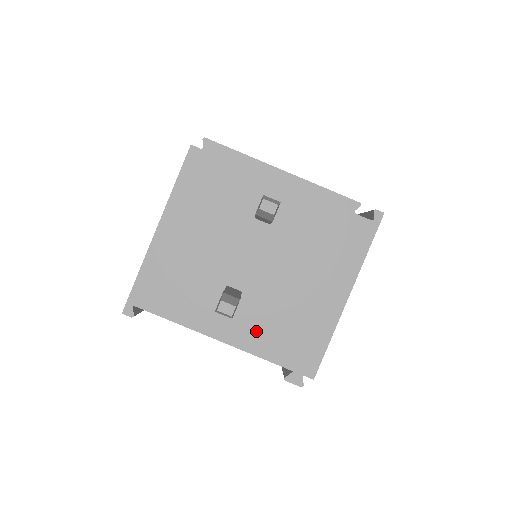
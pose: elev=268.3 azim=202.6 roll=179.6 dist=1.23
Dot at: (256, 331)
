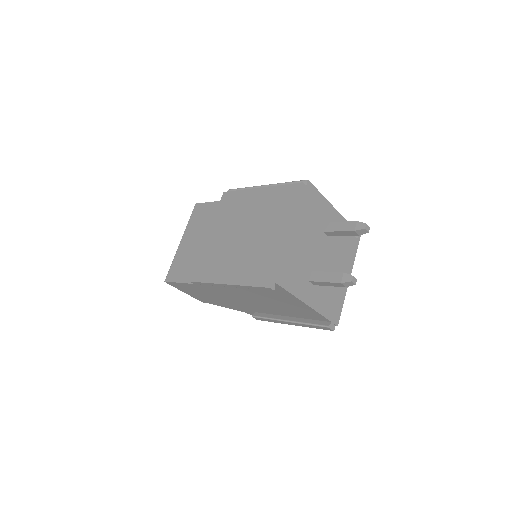
Dot at: (321, 299)
